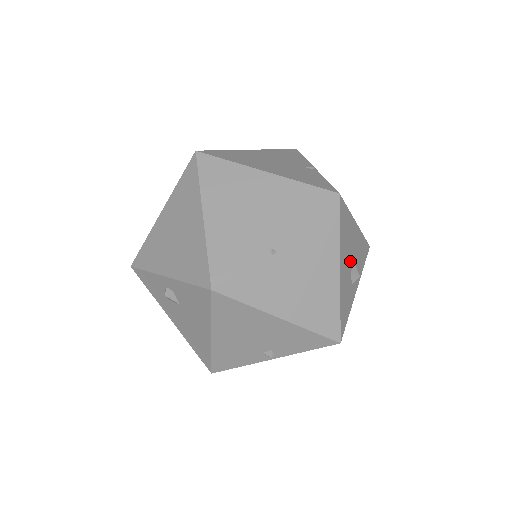
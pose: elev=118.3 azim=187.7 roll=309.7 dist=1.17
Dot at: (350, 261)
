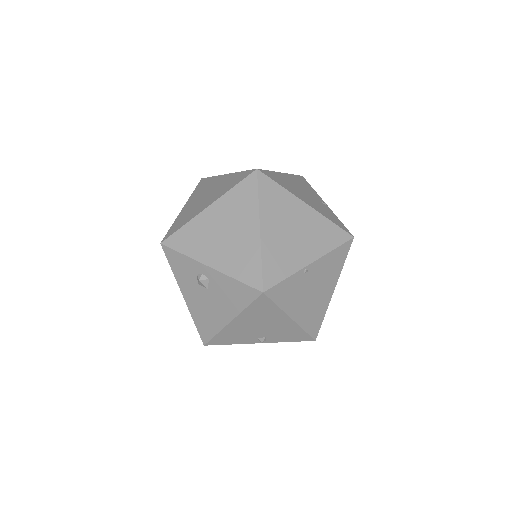
Dot at: occluded
